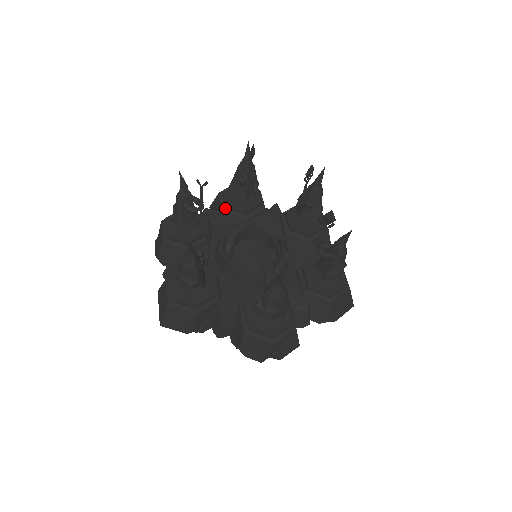
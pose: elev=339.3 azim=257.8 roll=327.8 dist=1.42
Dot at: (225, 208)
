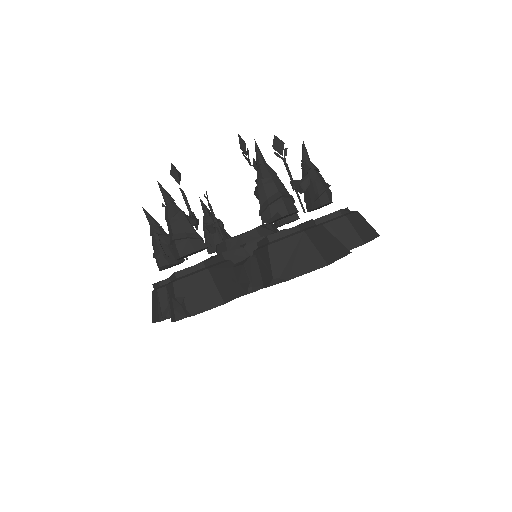
Dot at: occluded
